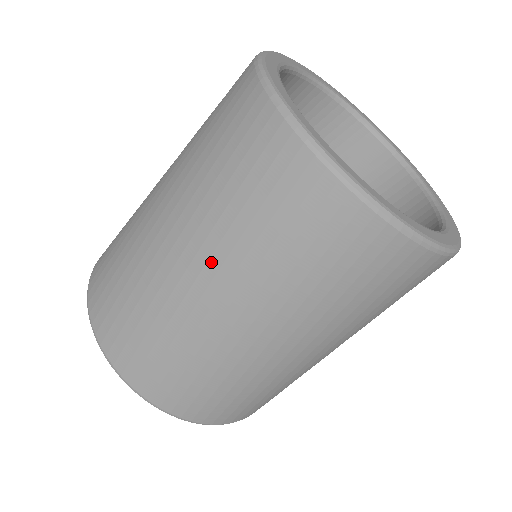
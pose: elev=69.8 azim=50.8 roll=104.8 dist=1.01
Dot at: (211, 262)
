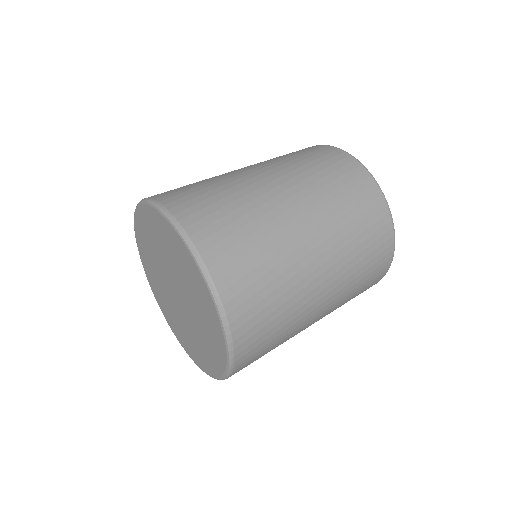
Dot at: (285, 176)
